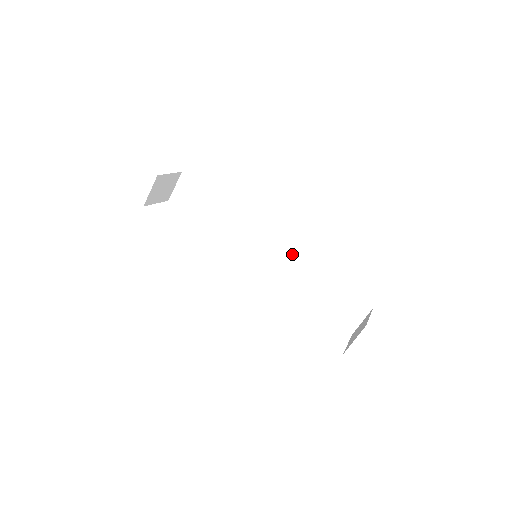
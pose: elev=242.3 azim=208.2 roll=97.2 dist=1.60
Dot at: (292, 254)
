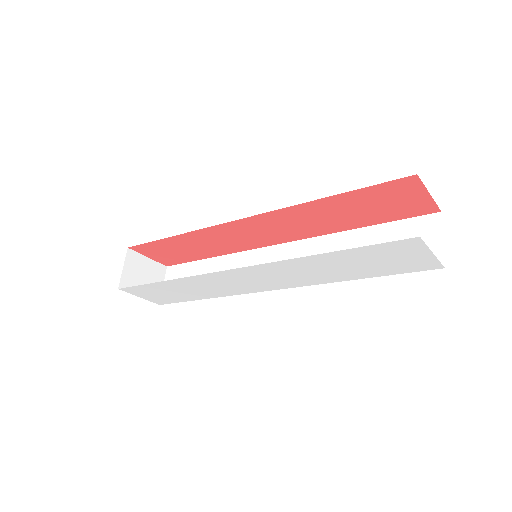
Dot at: (305, 243)
